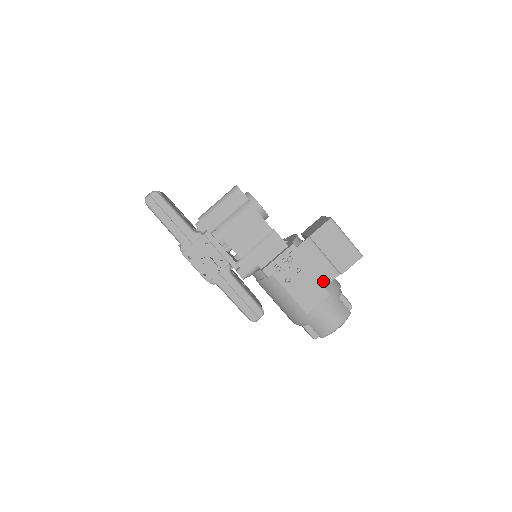
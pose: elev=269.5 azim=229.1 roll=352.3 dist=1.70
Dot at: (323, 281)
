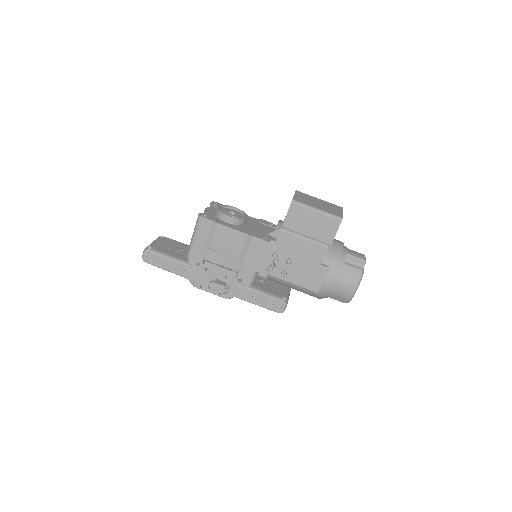
Dot at: (316, 260)
